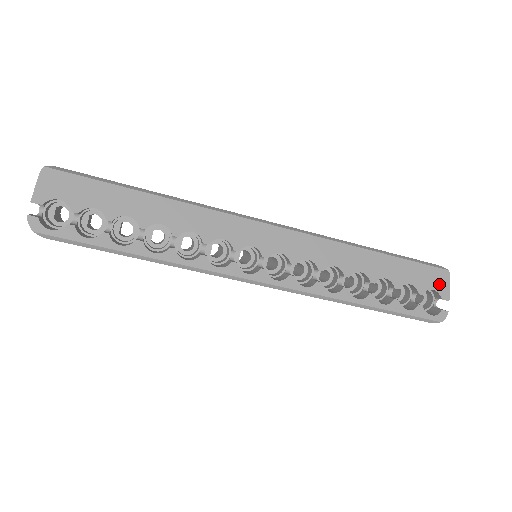
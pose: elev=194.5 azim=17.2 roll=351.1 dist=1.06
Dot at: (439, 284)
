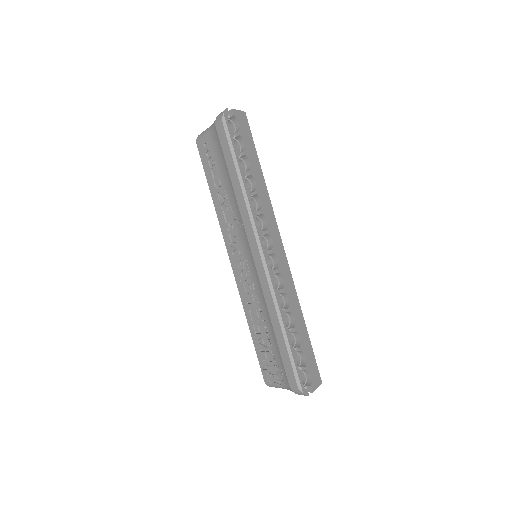
Dot at: (315, 379)
